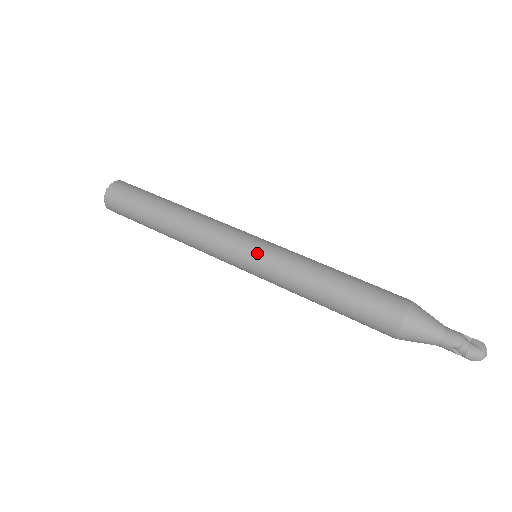
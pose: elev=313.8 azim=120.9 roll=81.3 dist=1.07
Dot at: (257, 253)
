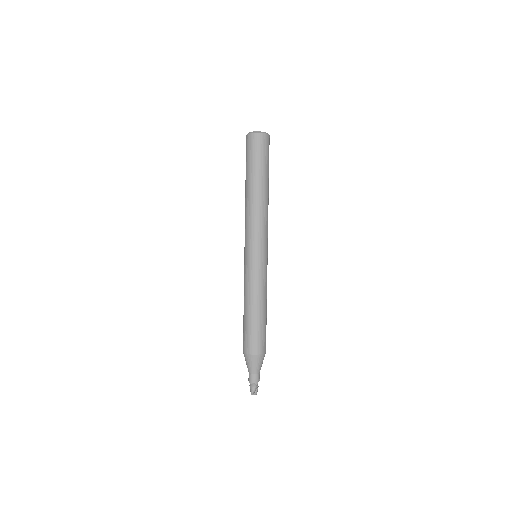
Dot at: (246, 260)
